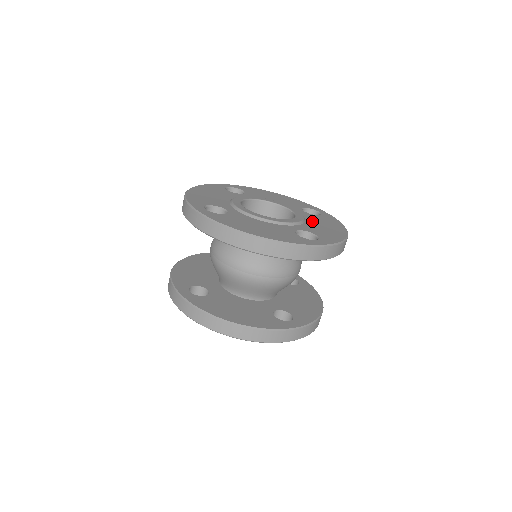
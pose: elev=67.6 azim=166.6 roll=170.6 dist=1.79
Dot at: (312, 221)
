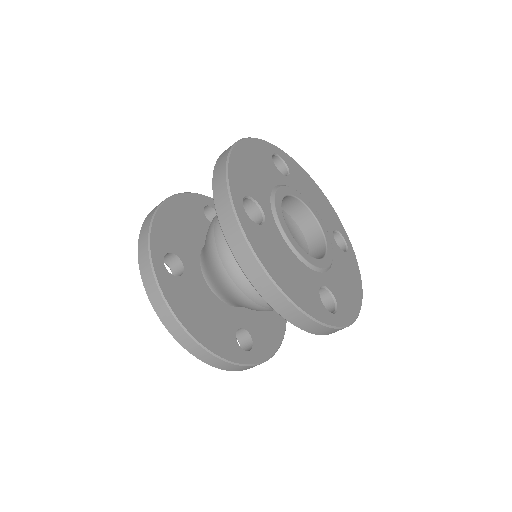
Dot at: (338, 266)
